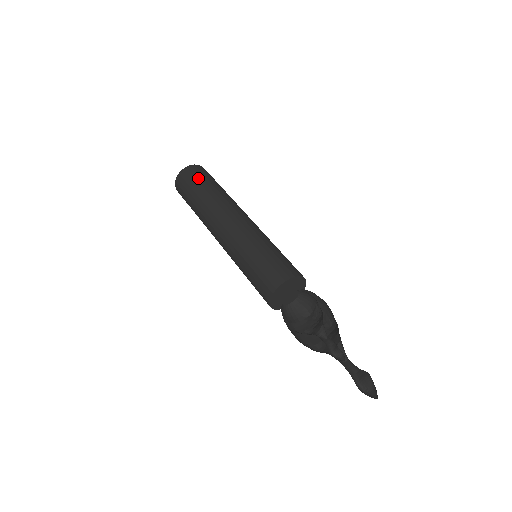
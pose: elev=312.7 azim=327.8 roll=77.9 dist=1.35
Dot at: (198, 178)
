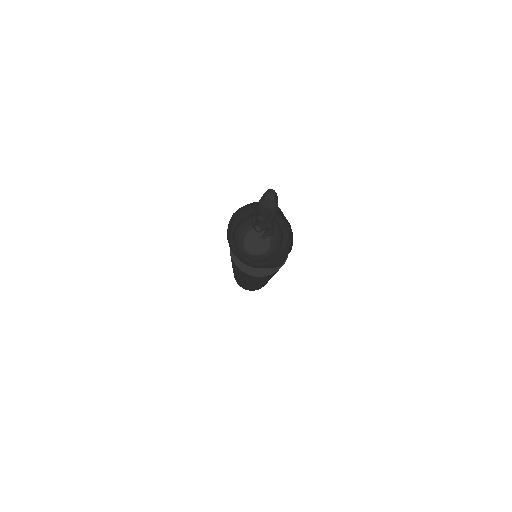
Dot at: occluded
